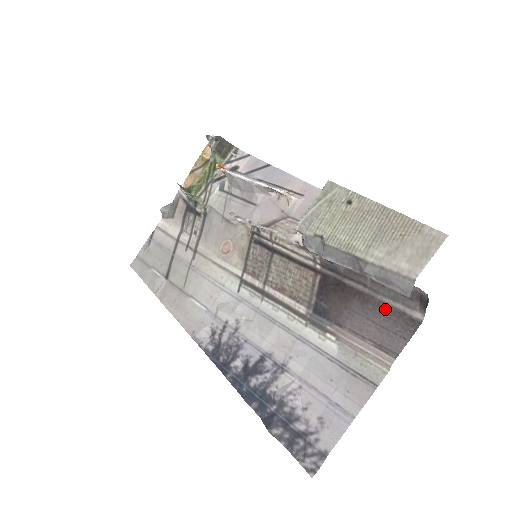
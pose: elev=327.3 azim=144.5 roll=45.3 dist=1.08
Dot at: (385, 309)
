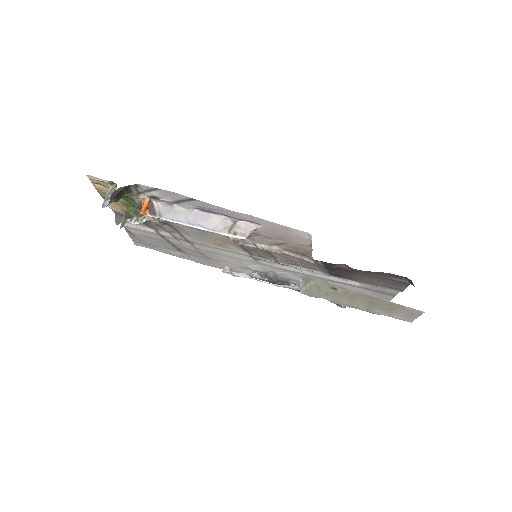
Dot at: occluded
